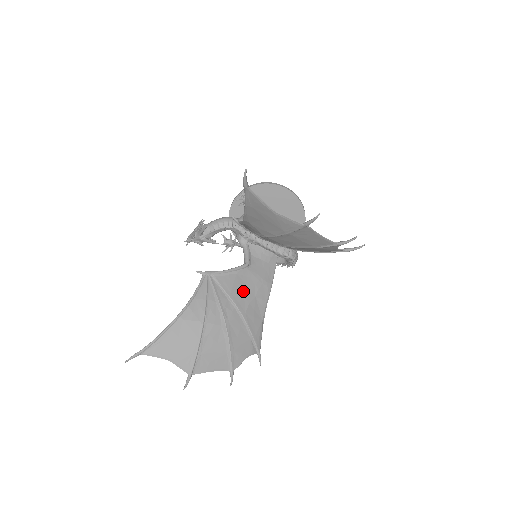
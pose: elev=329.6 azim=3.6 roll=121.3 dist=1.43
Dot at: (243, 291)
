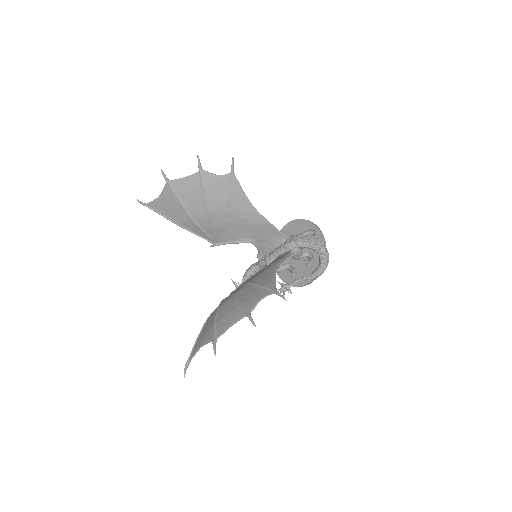
Dot at: occluded
